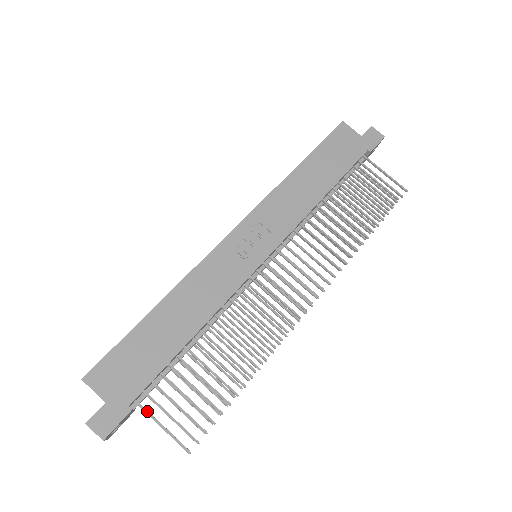
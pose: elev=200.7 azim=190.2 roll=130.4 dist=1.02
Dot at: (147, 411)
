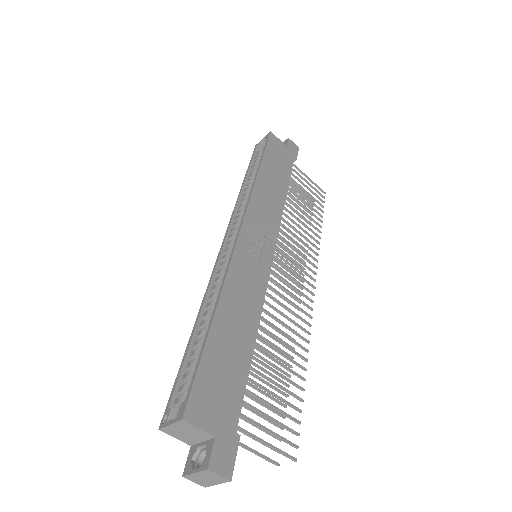
Dot at: (249, 432)
